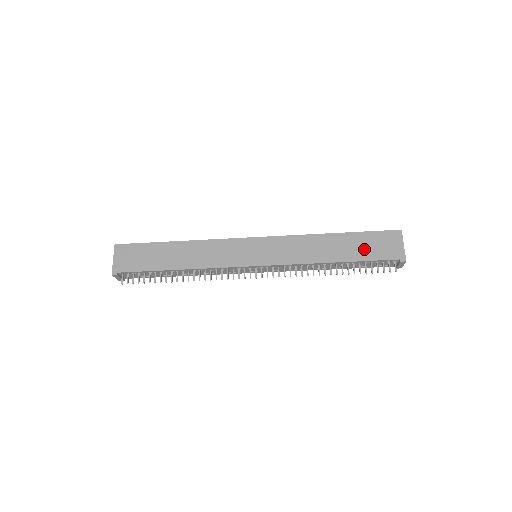
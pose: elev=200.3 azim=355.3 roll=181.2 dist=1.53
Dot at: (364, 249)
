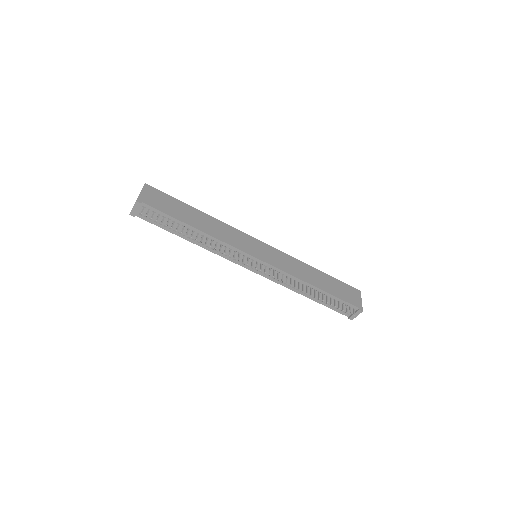
Dot at: (337, 289)
